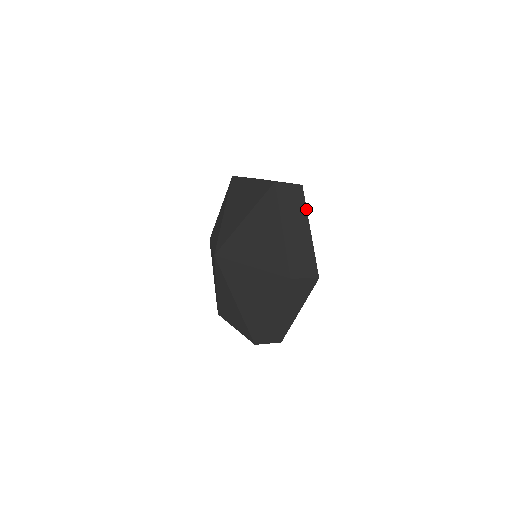
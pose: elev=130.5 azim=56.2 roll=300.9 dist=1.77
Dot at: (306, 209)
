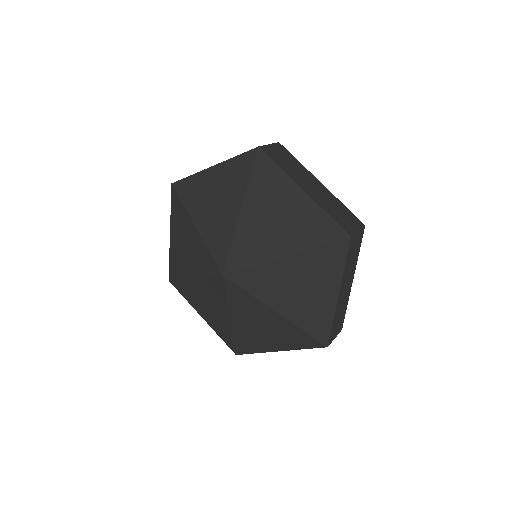
Dot at: (301, 164)
